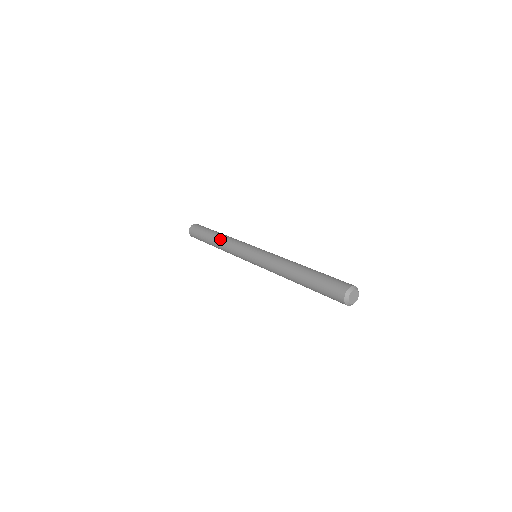
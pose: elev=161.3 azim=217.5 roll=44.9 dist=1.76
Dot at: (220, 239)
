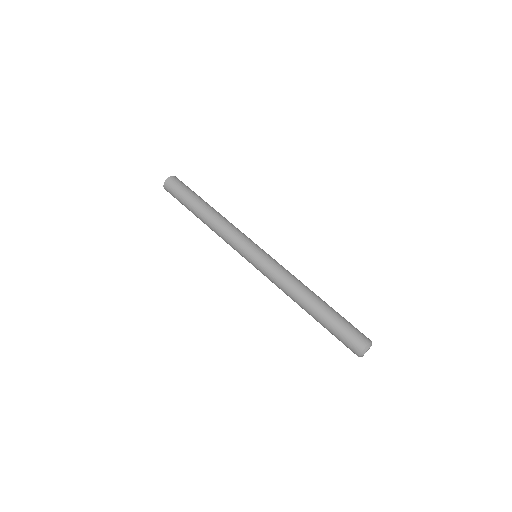
Dot at: (208, 224)
